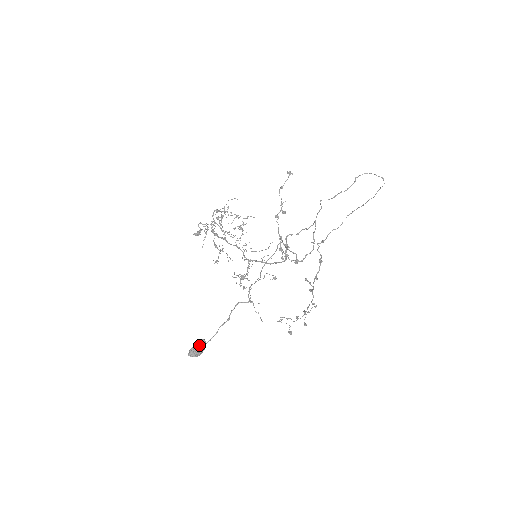
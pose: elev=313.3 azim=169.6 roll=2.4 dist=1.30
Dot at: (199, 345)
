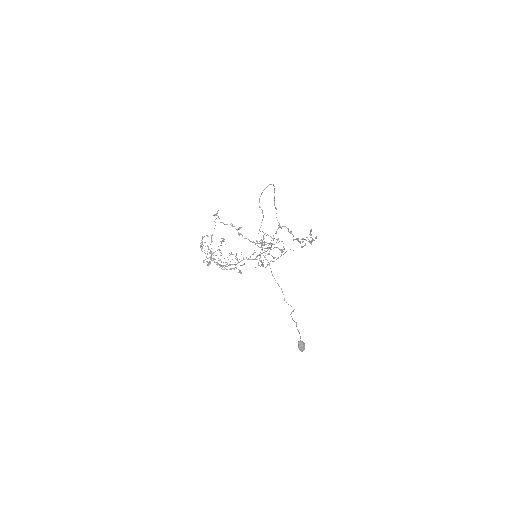
Dot at: (300, 346)
